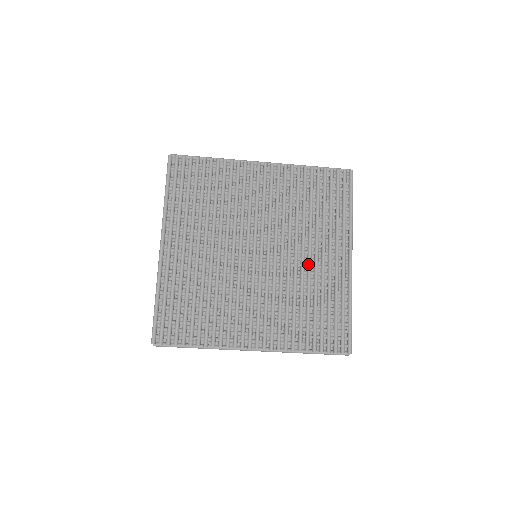
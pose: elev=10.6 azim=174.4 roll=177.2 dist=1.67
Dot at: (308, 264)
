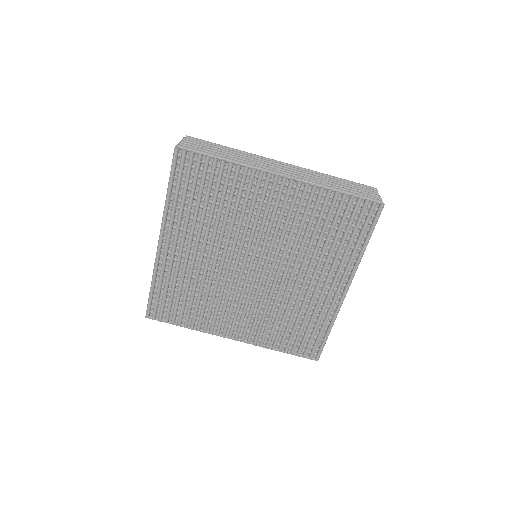
Dot at: (301, 287)
